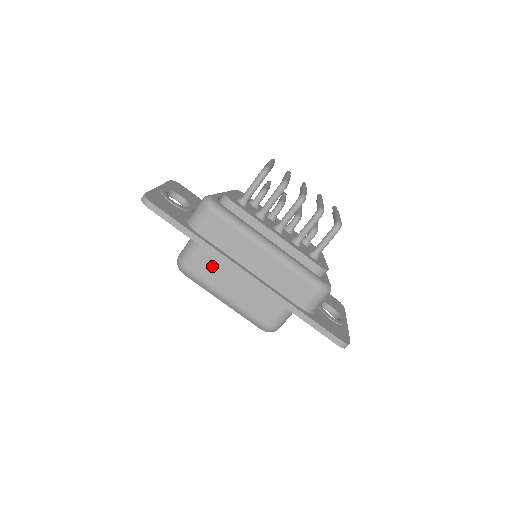
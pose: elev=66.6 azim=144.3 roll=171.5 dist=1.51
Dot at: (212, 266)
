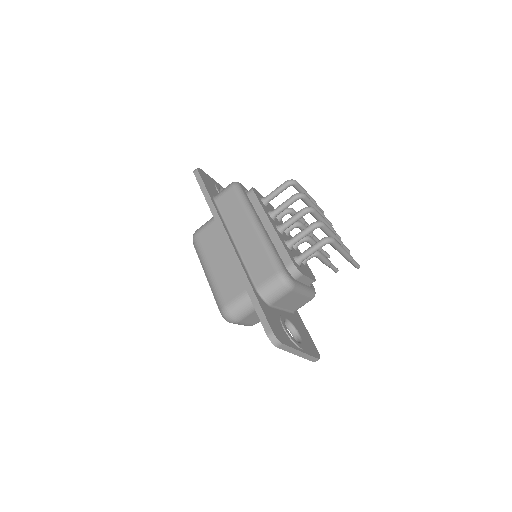
Dot at: (213, 238)
